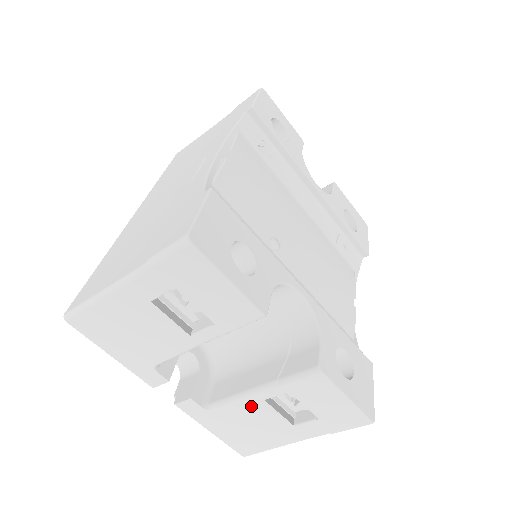
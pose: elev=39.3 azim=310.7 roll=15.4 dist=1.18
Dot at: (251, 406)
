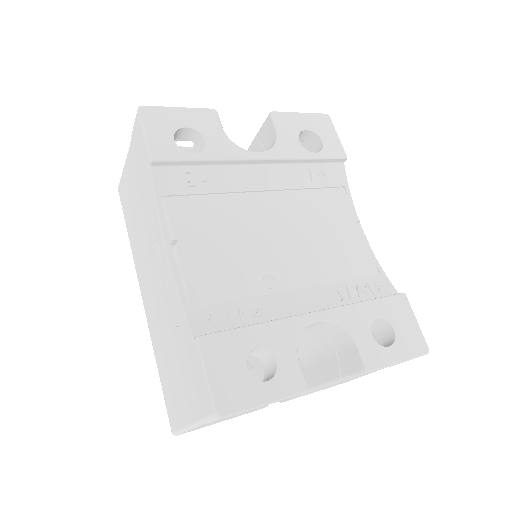
Dot at: occluded
